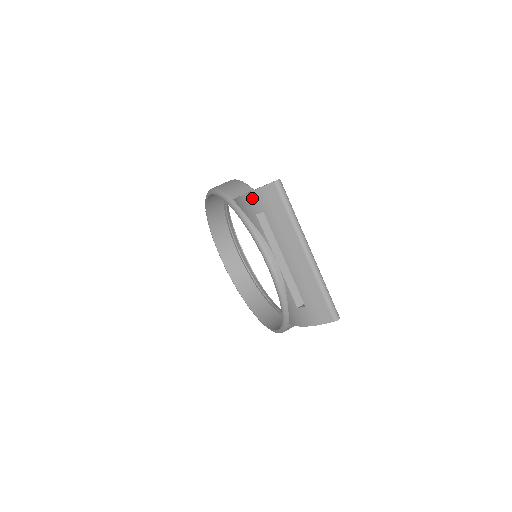
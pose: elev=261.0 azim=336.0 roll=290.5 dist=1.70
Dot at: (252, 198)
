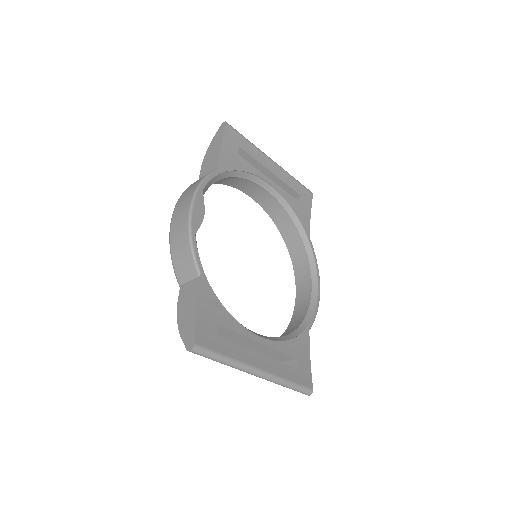
Dot at: occluded
